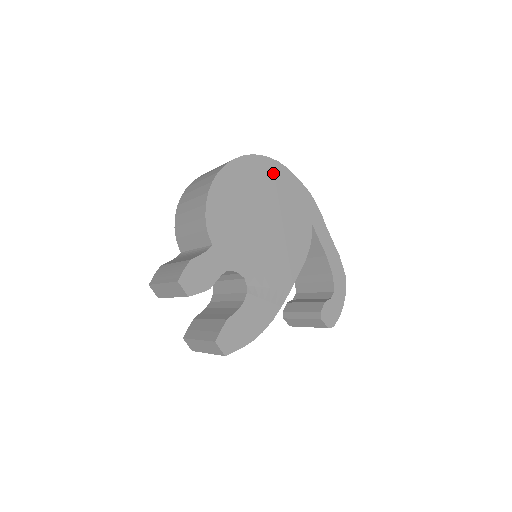
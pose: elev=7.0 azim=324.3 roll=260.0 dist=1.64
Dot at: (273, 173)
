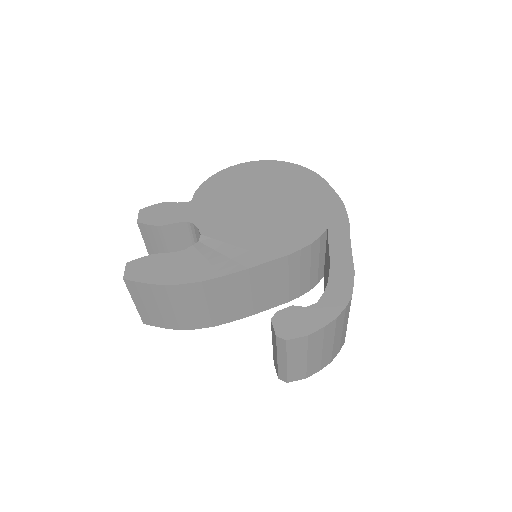
Dot at: (302, 178)
